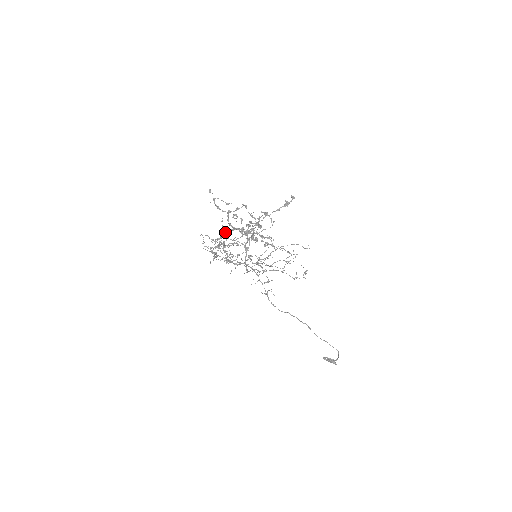
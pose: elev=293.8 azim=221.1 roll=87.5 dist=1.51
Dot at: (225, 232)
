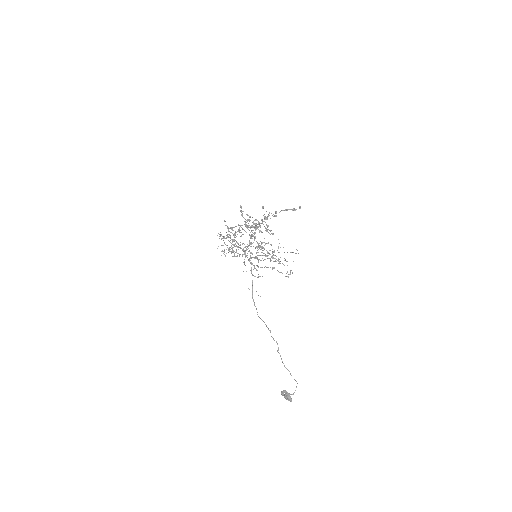
Dot at: (240, 225)
